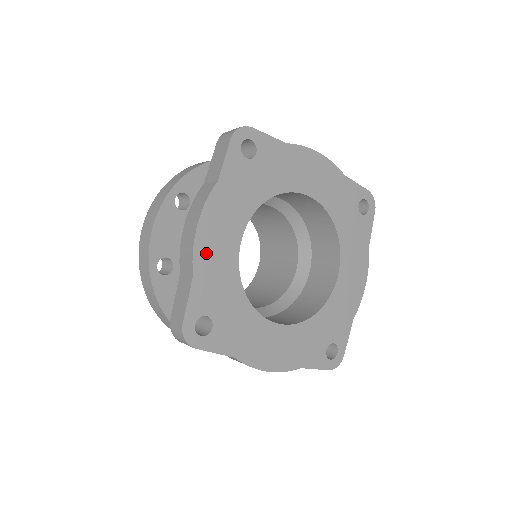
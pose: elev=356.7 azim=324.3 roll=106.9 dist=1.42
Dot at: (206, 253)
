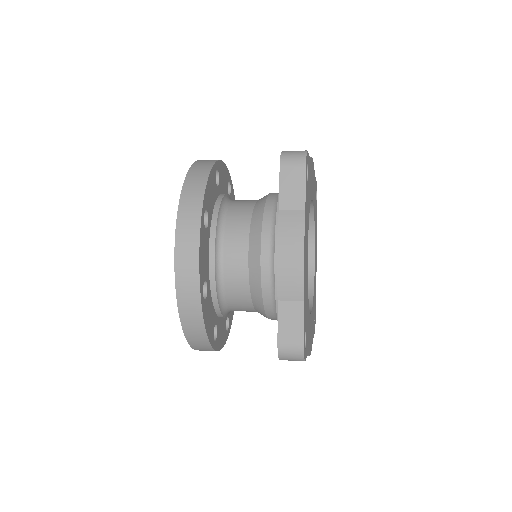
Dot at: (305, 277)
